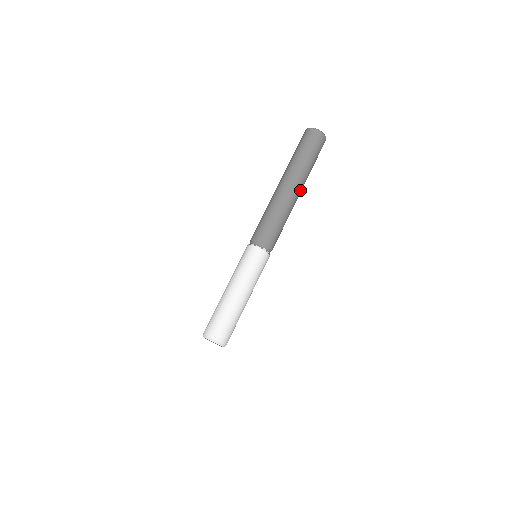
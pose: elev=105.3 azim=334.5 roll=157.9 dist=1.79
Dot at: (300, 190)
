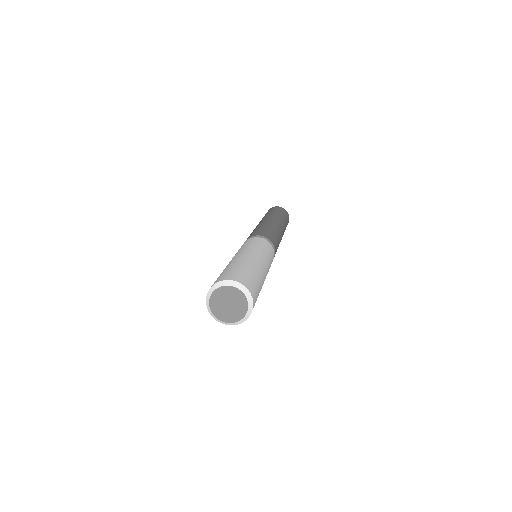
Dot at: (279, 223)
